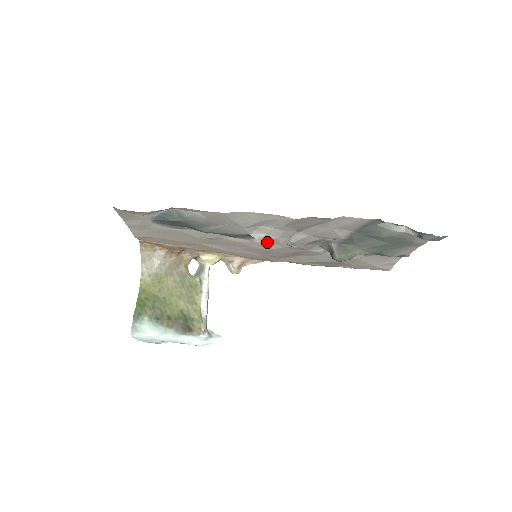
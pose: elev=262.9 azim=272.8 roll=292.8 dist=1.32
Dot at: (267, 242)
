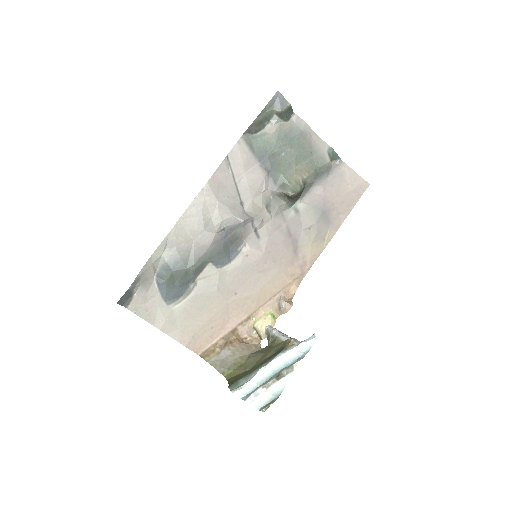
Dot at: (252, 244)
